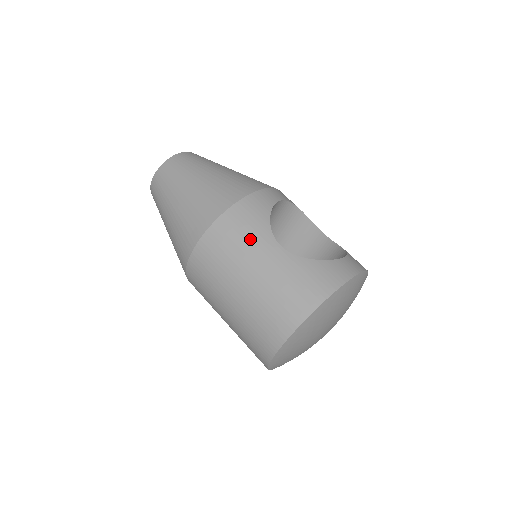
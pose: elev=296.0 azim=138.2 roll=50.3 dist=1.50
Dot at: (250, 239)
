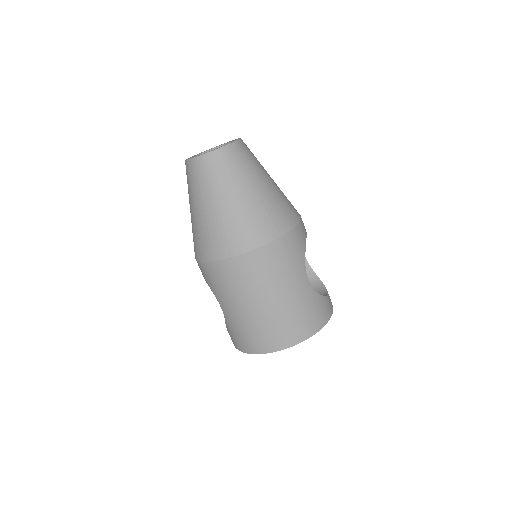
Dot at: (292, 267)
